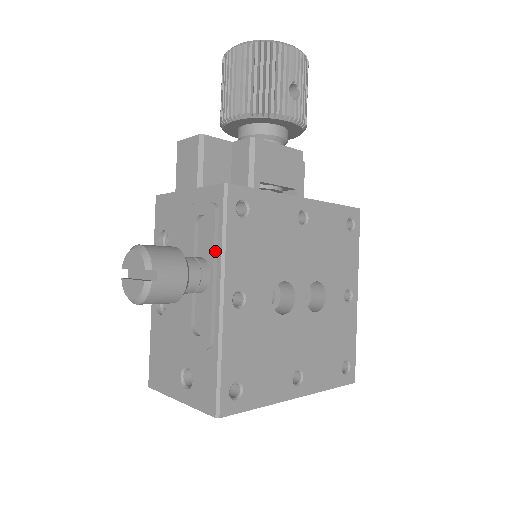
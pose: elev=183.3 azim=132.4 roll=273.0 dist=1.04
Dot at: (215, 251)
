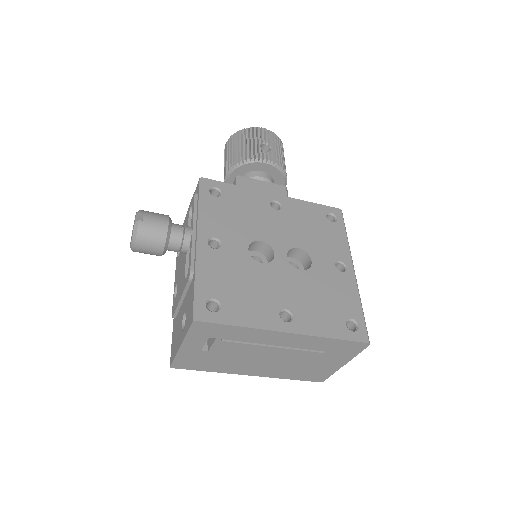
Dot at: (195, 216)
